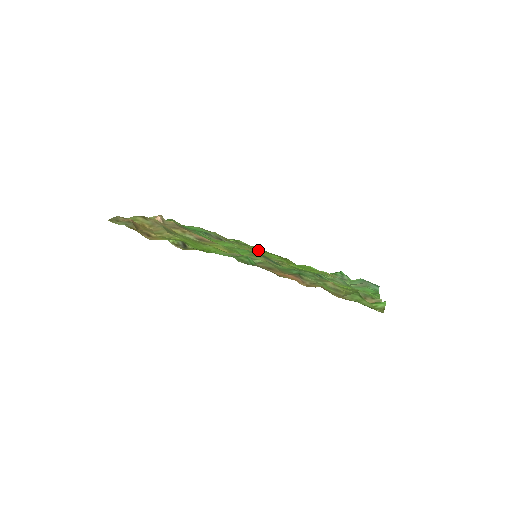
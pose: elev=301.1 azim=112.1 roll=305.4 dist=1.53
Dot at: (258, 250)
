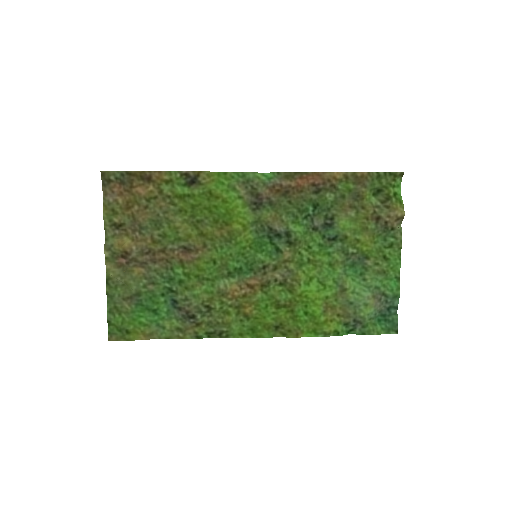
Dot at: (244, 318)
